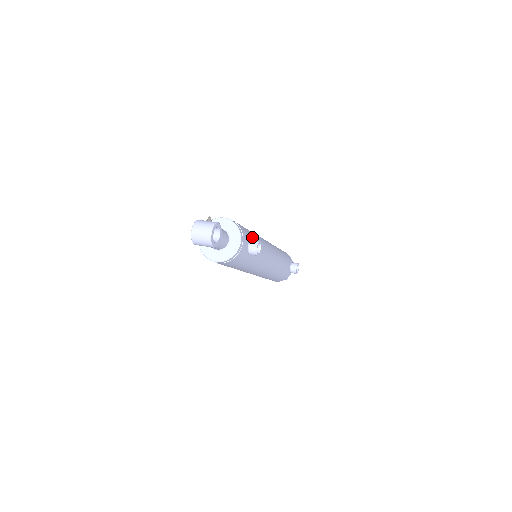
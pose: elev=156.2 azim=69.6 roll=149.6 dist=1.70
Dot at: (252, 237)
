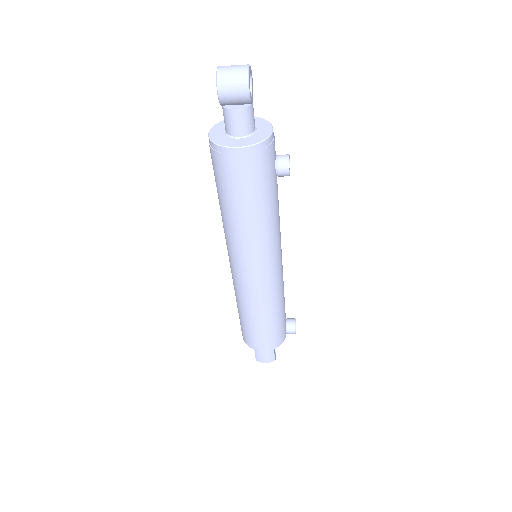
Dot at: occluded
